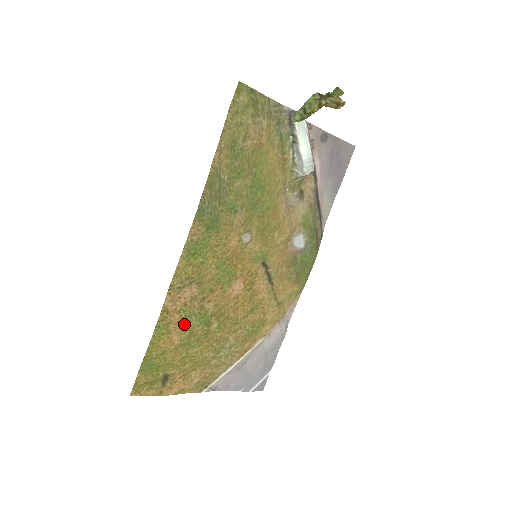
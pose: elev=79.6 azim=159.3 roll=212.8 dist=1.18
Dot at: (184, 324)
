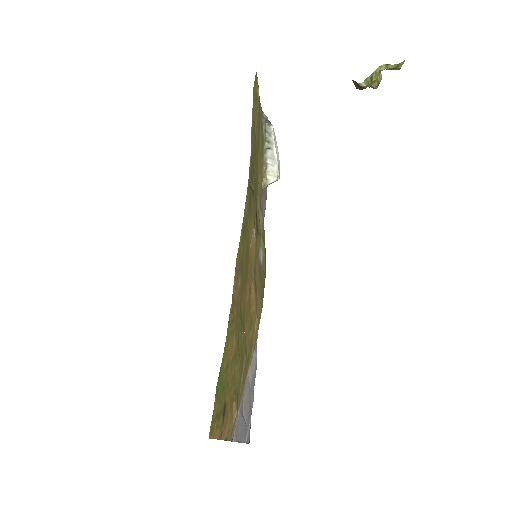
Dot at: (236, 325)
